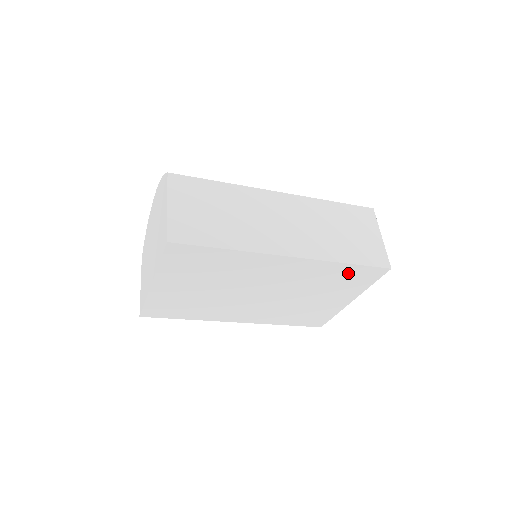
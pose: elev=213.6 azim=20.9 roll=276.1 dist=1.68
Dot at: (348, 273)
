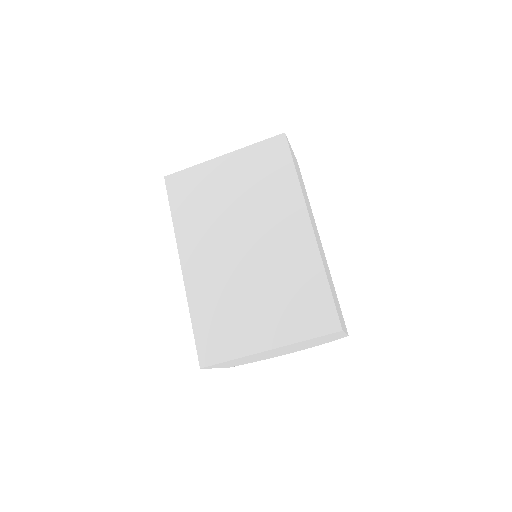
Dot at: (314, 296)
